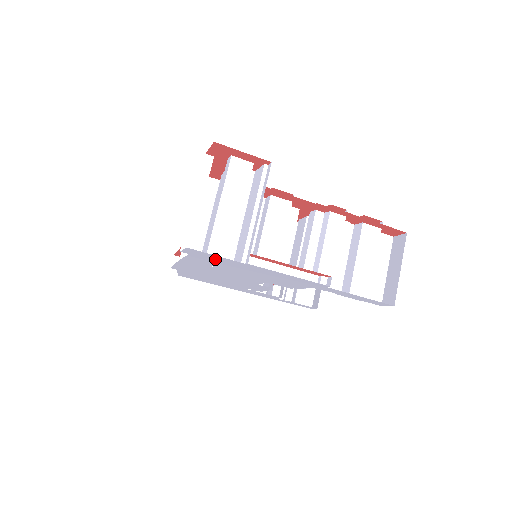
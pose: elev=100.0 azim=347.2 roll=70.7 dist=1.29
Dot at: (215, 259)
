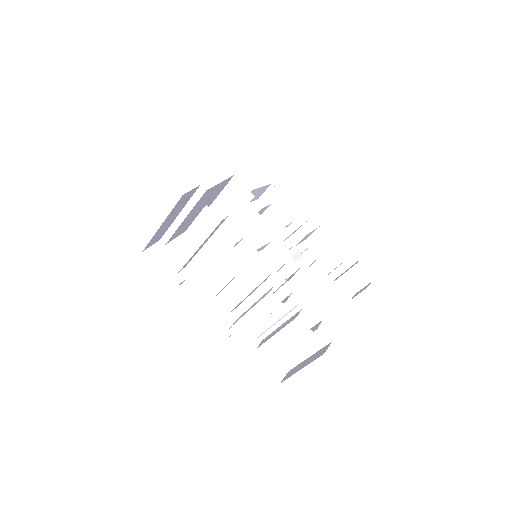
Dot at: occluded
